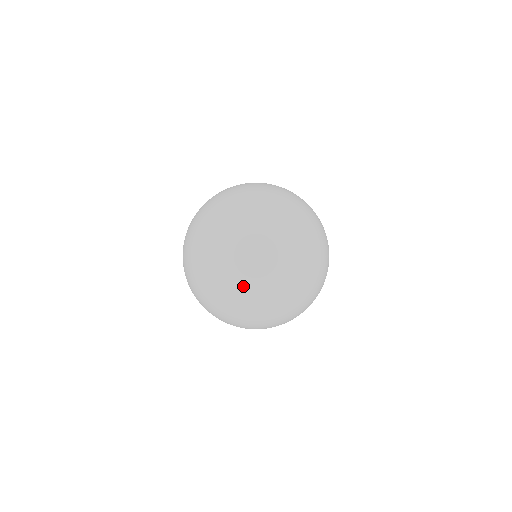
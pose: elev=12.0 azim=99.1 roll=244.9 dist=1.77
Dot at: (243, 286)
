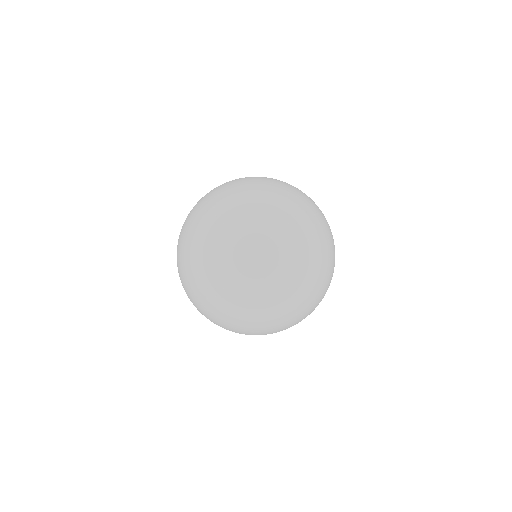
Dot at: occluded
